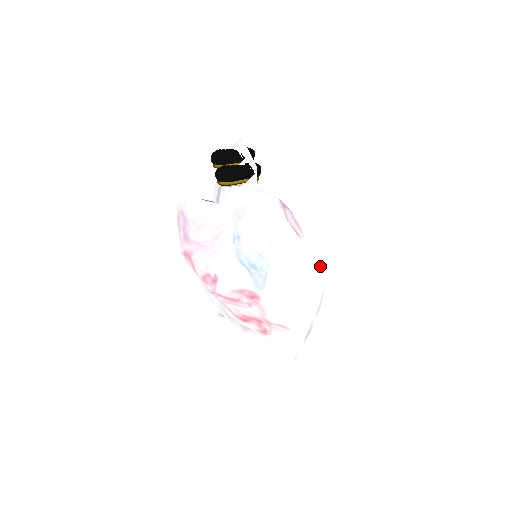
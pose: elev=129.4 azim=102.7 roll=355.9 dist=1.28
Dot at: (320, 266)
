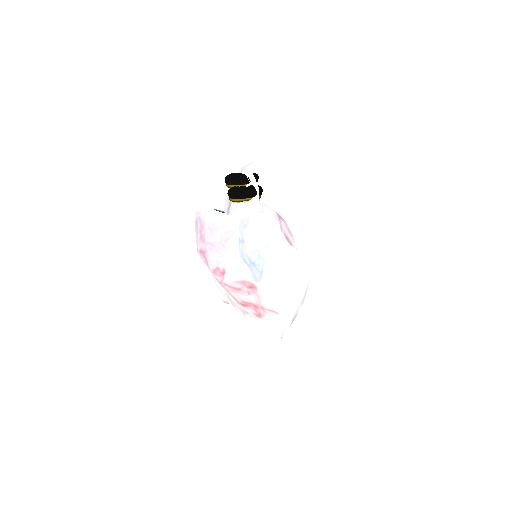
Dot at: (304, 266)
